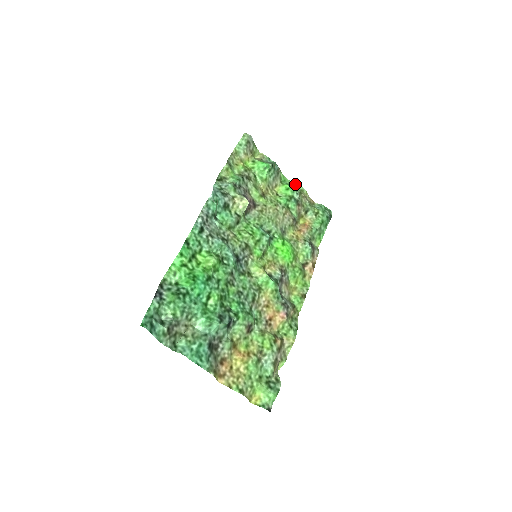
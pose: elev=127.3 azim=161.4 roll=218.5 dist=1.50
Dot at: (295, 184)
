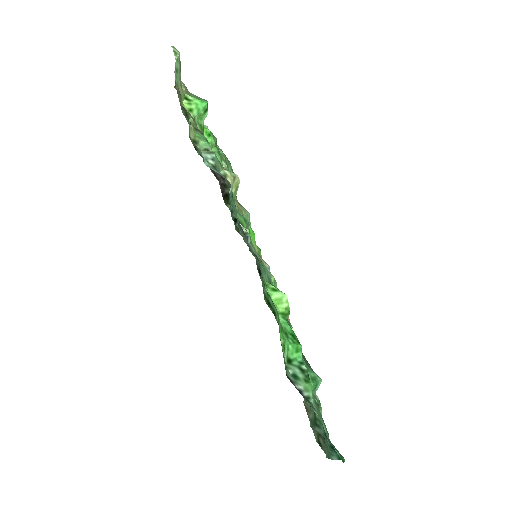
Dot at: occluded
